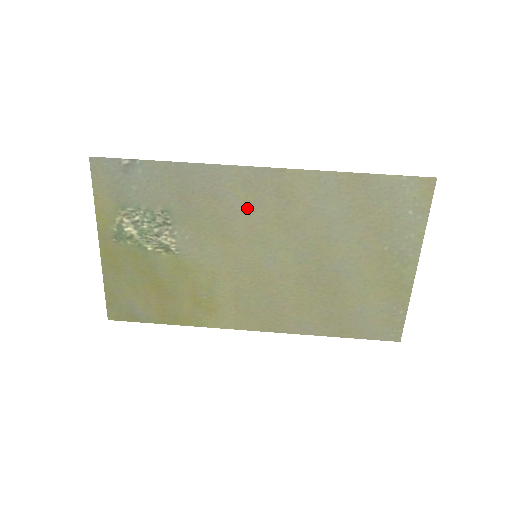
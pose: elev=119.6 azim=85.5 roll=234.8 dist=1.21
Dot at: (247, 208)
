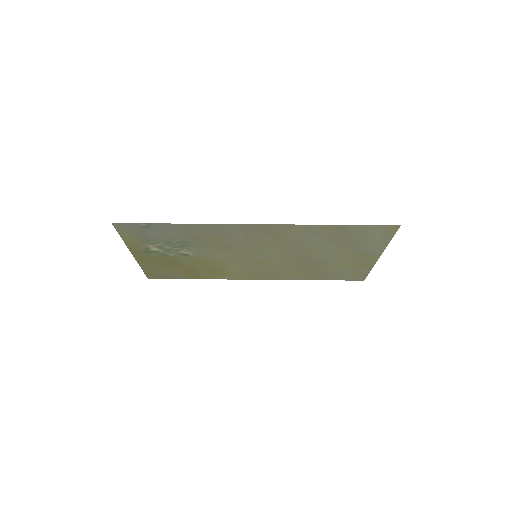
Dot at: (247, 239)
